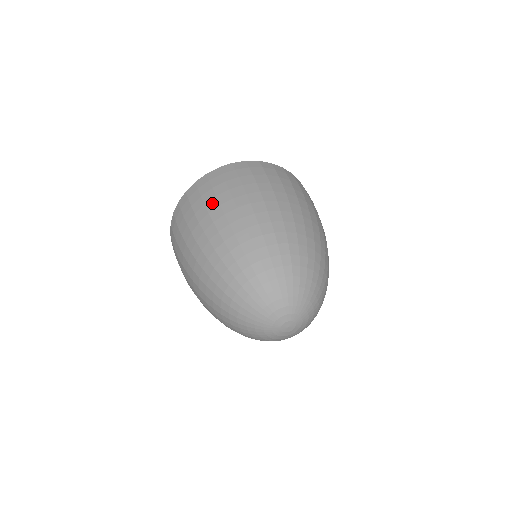
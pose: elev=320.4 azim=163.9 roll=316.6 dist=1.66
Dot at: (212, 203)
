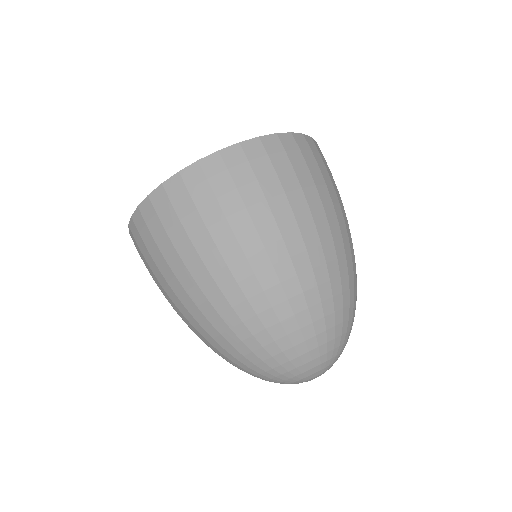
Dot at: (159, 276)
